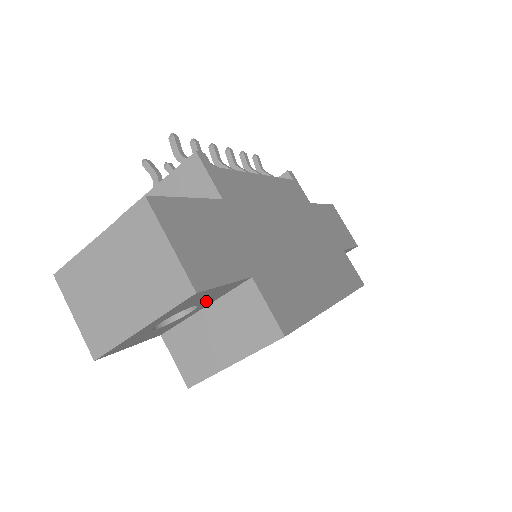
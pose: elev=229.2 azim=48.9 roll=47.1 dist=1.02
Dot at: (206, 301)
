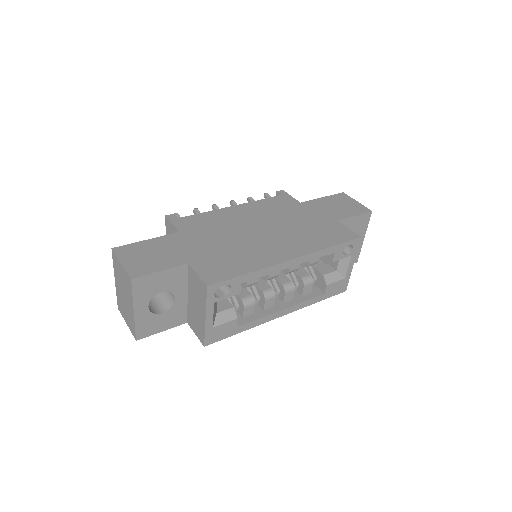
Dot at: (173, 287)
